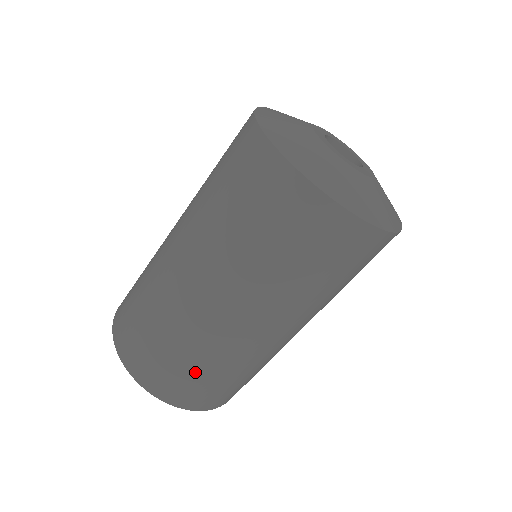
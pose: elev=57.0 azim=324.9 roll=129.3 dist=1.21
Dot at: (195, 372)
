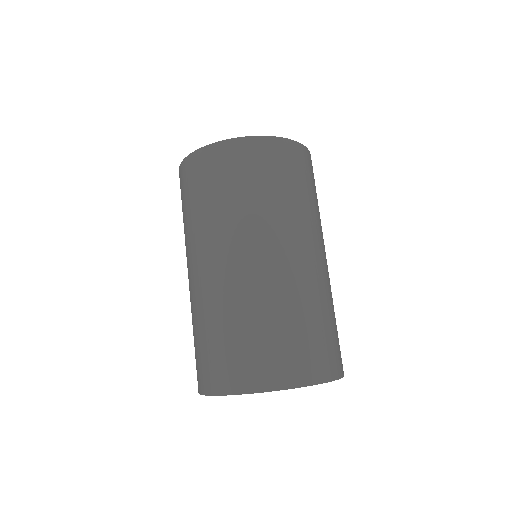
Dot at: (288, 332)
